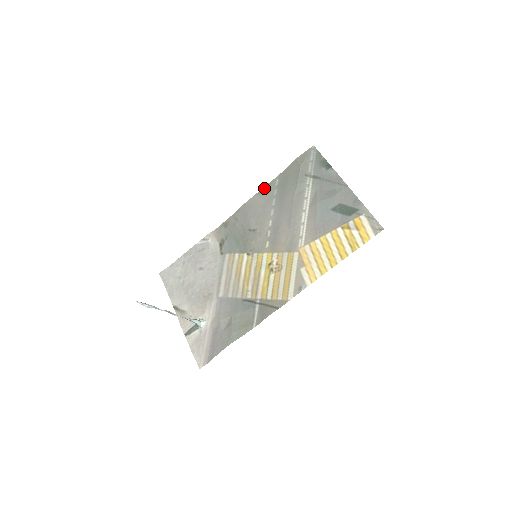
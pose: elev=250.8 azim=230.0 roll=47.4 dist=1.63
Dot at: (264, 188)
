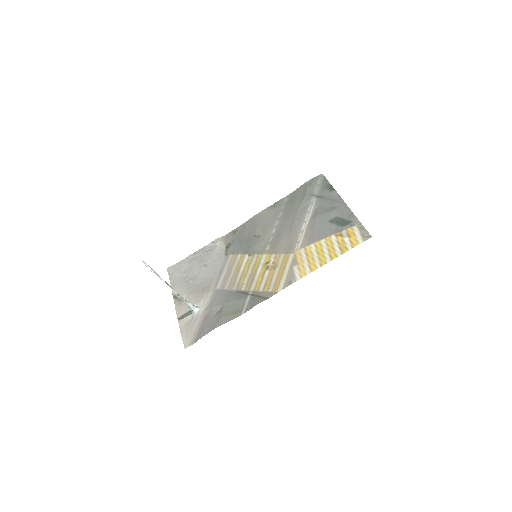
Dot at: (274, 204)
